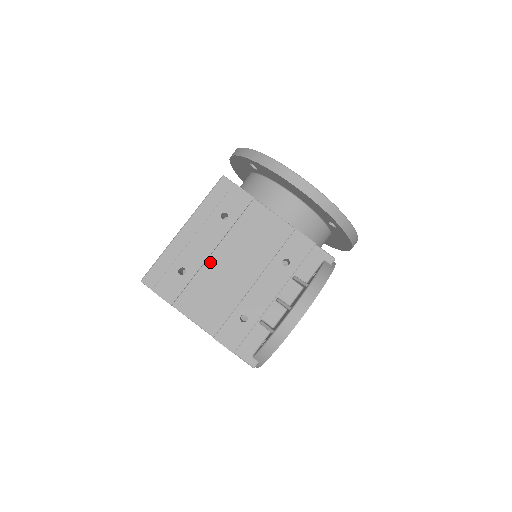
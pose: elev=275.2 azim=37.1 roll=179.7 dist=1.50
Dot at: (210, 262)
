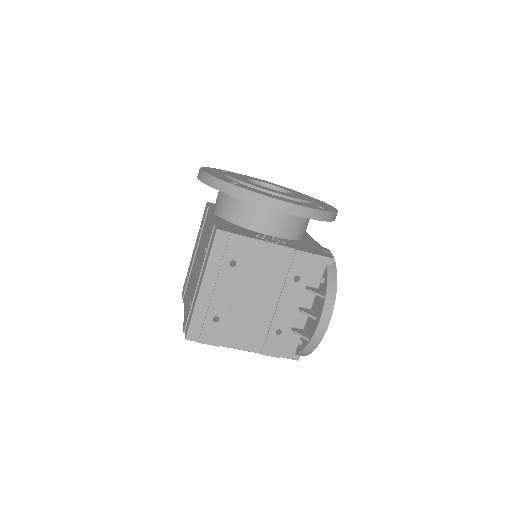
Dot at: (235, 303)
